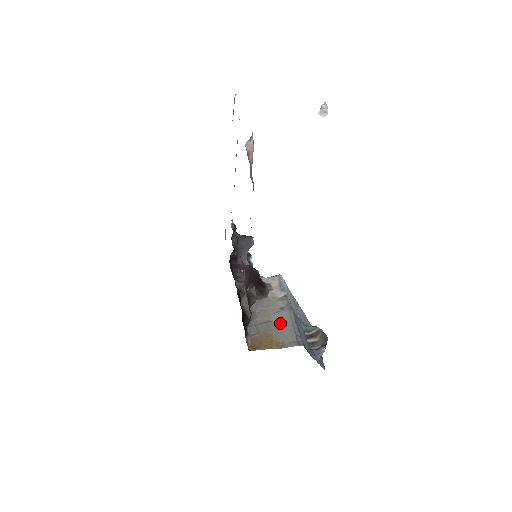
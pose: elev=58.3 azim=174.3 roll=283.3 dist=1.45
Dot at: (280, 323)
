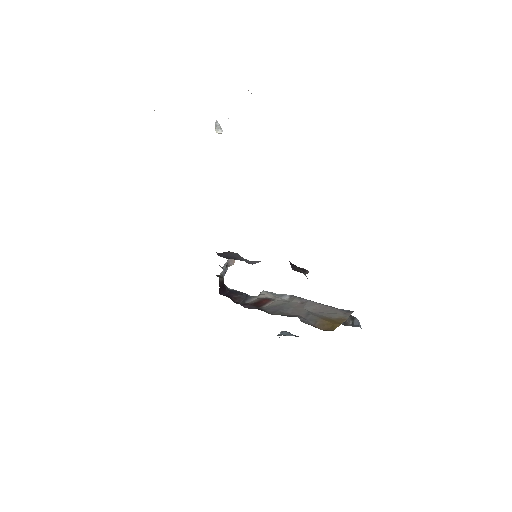
Dot at: (317, 310)
